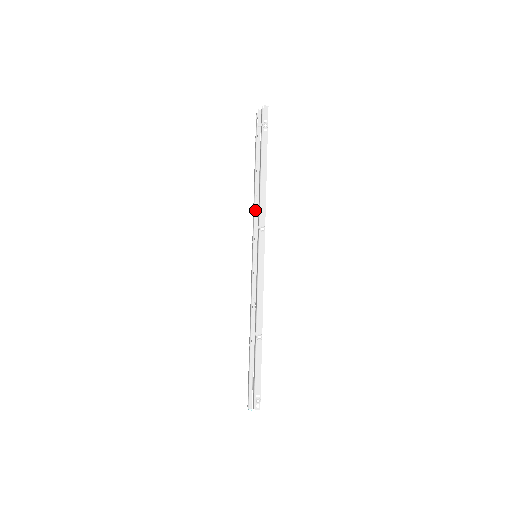
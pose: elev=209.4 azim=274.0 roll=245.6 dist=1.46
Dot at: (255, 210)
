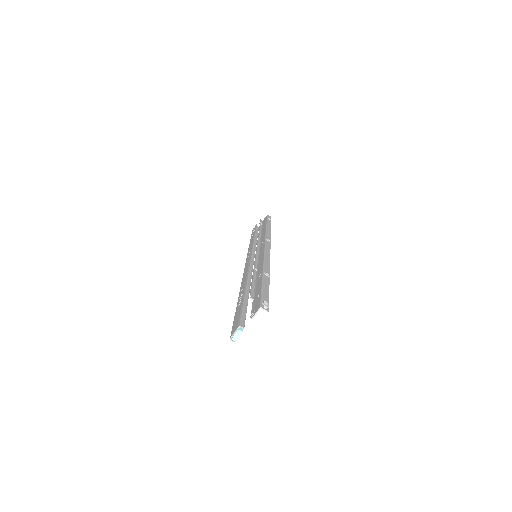
Dot at: (258, 239)
